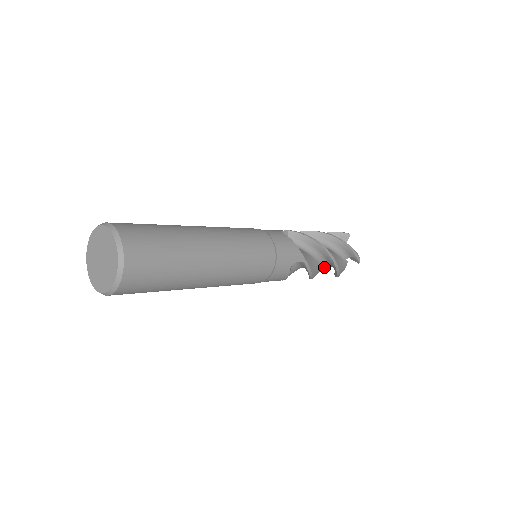
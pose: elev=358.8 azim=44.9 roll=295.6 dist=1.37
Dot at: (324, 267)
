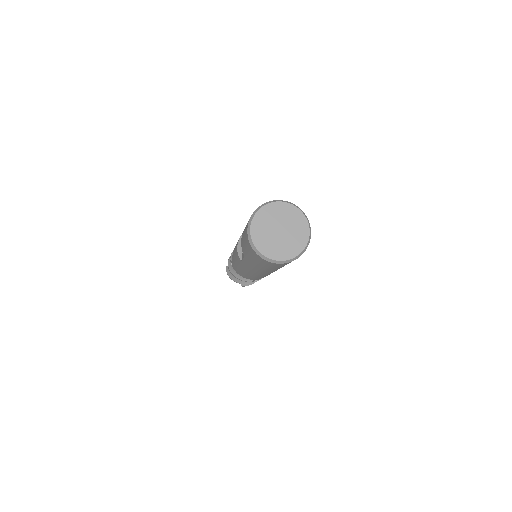
Dot at: occluded
